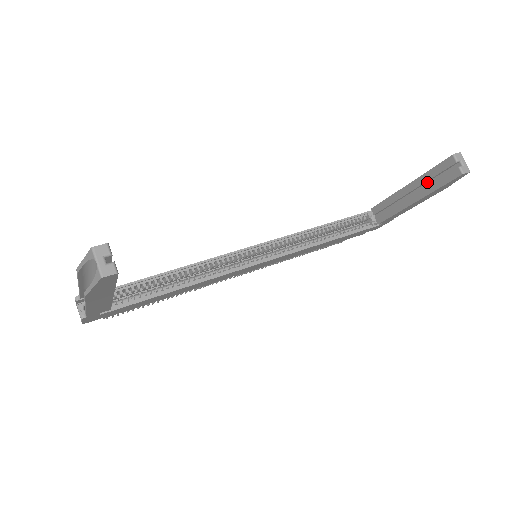
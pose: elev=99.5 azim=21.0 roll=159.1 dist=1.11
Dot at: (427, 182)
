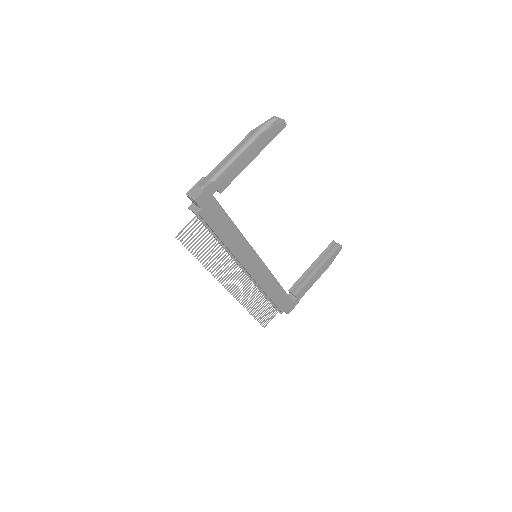
Dot at: (322, 260)
